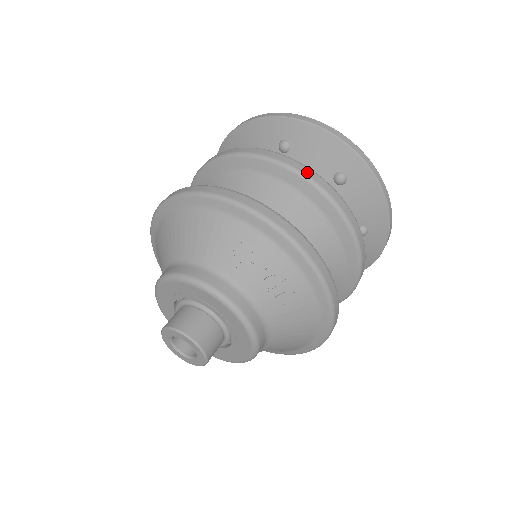
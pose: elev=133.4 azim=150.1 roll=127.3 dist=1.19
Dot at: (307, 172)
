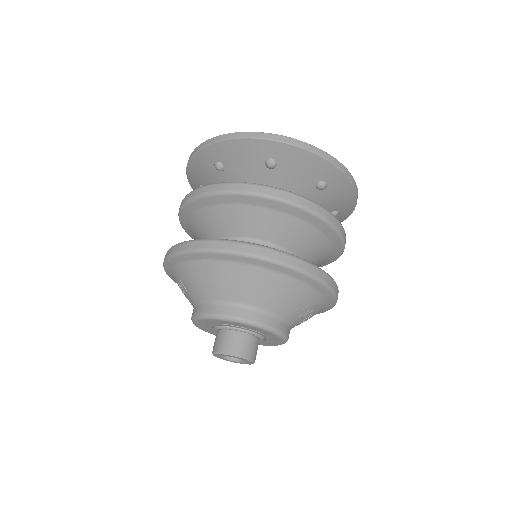
Dot at: (345, 238)
